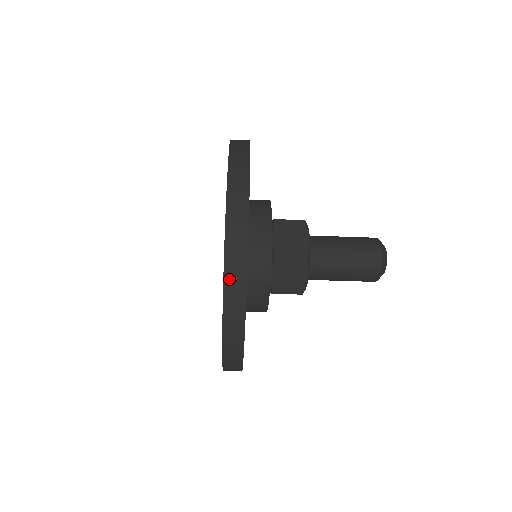
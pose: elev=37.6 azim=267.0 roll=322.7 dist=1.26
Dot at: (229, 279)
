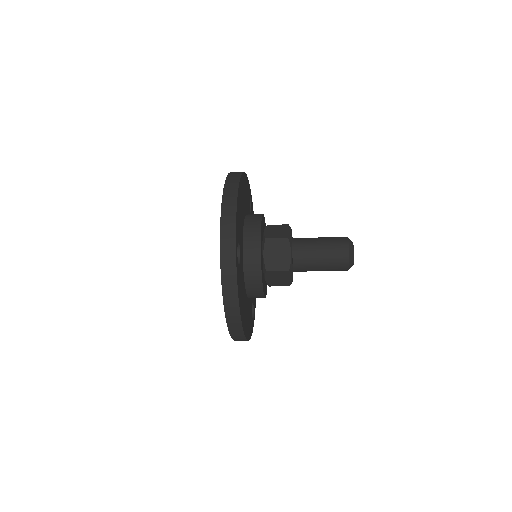
Dot at: (224, 219)
